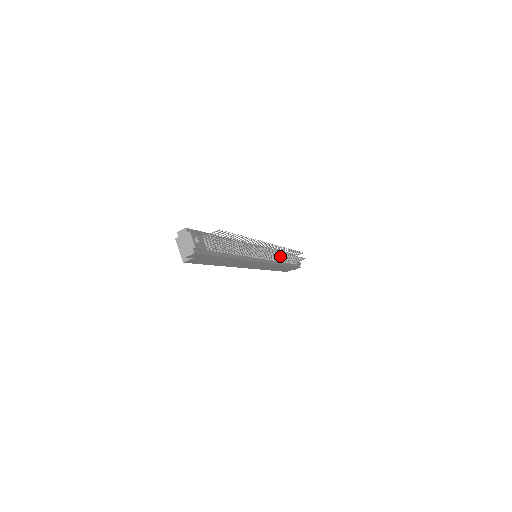
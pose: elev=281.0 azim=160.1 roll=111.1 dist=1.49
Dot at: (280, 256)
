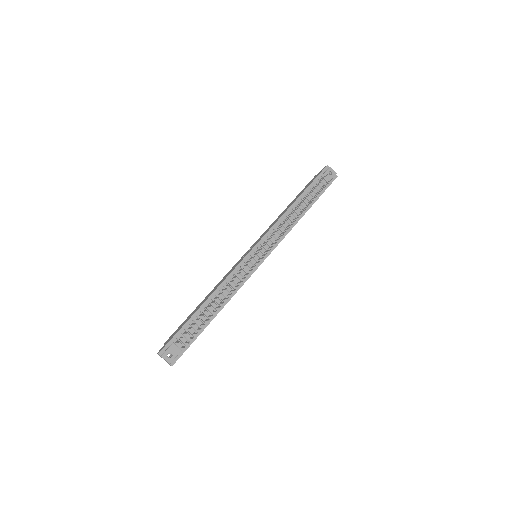
Dot at: occluded
